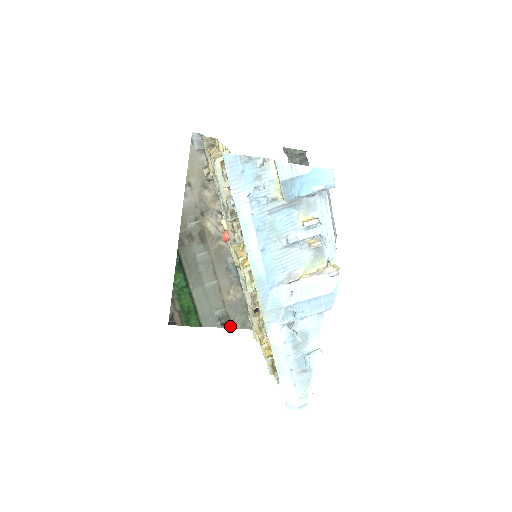
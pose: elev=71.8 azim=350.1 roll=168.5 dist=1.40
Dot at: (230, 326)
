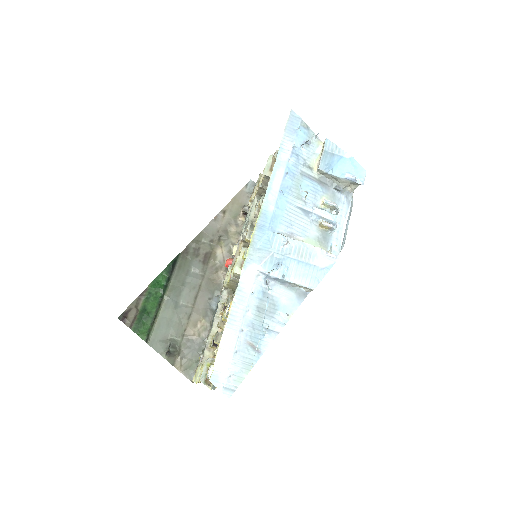
Dot at: (174, 363)
